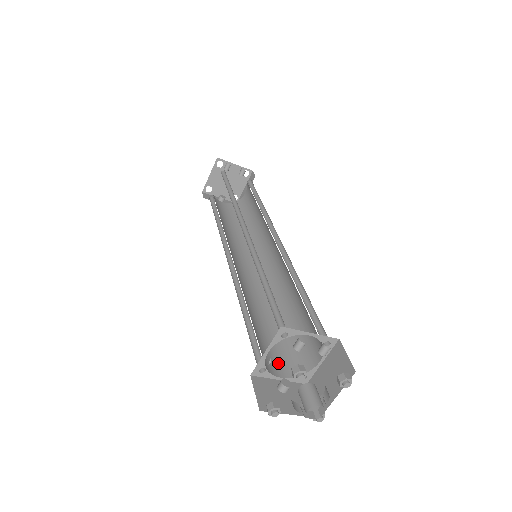
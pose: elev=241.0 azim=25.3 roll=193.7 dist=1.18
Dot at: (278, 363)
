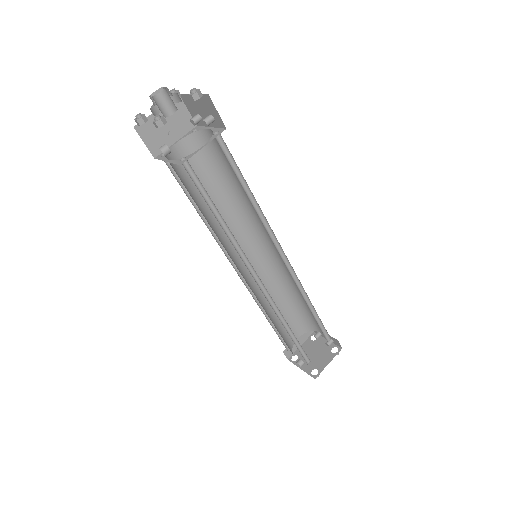
Dot at: occluded
